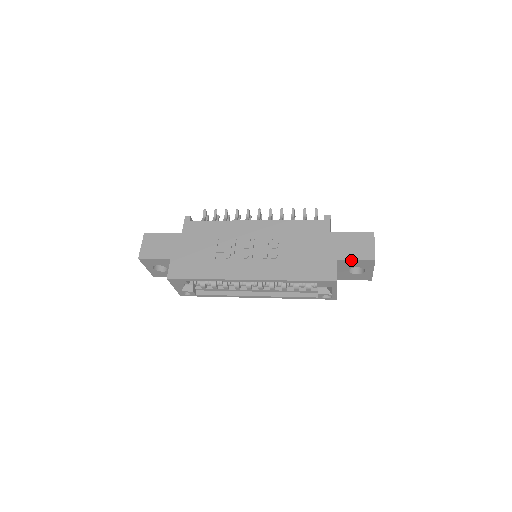
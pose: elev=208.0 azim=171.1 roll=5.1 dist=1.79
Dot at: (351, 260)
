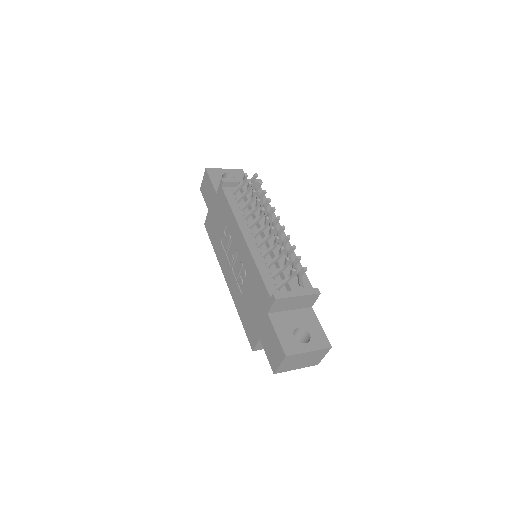
Dot at: (265, 351)
